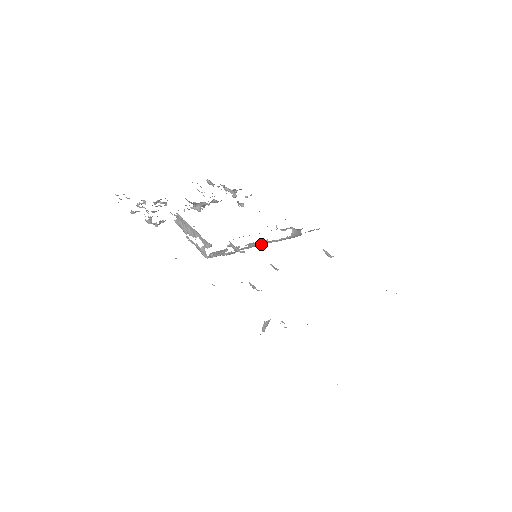
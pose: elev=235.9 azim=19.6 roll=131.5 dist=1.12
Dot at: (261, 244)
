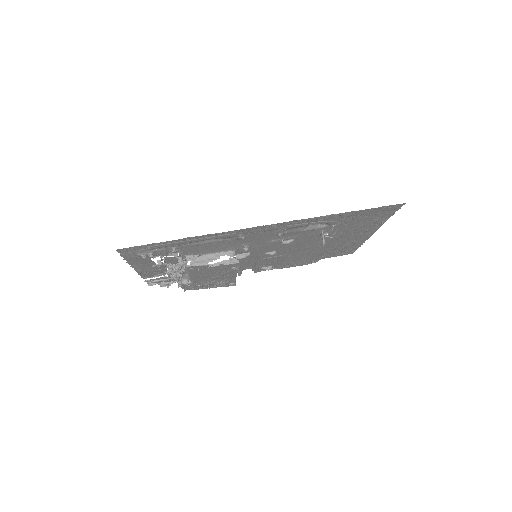
Dot at: (236, 275)
